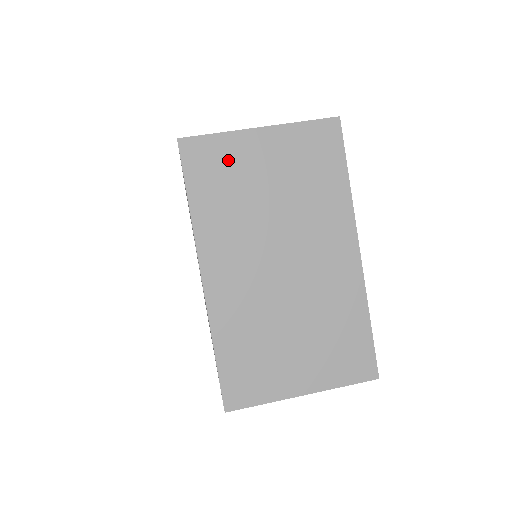
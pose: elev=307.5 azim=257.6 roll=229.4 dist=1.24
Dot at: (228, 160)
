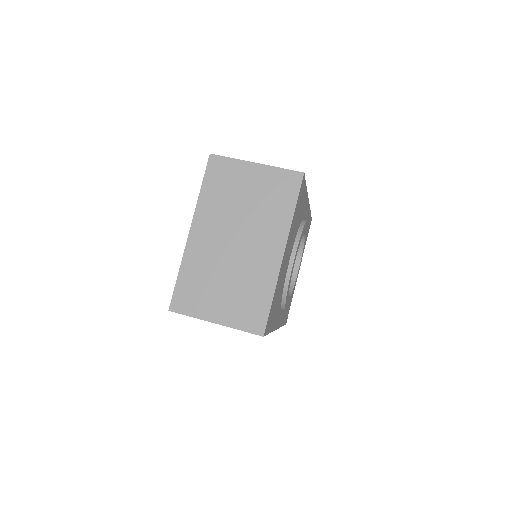
Dot at: (231, 174)
